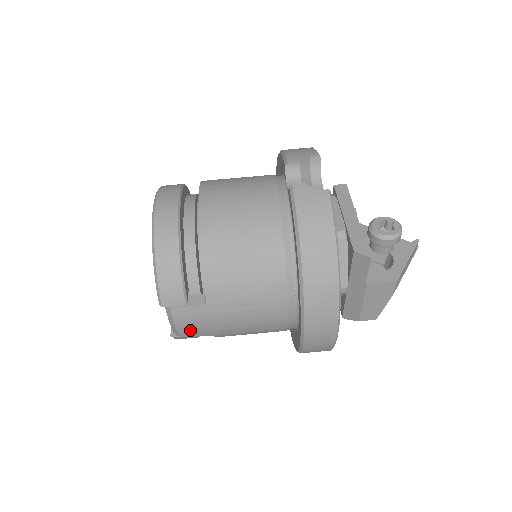
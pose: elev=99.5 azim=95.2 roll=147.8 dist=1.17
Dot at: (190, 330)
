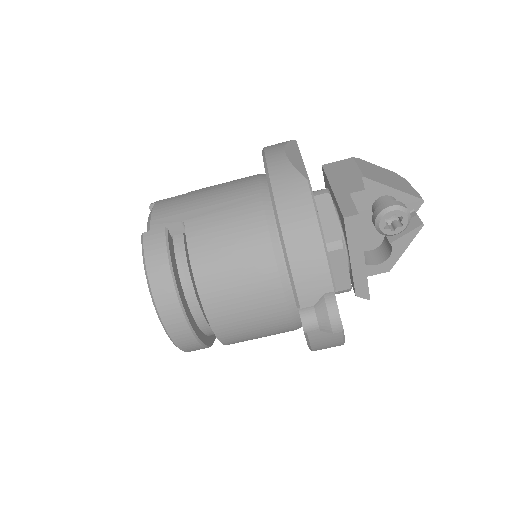
Dot at: occluded
